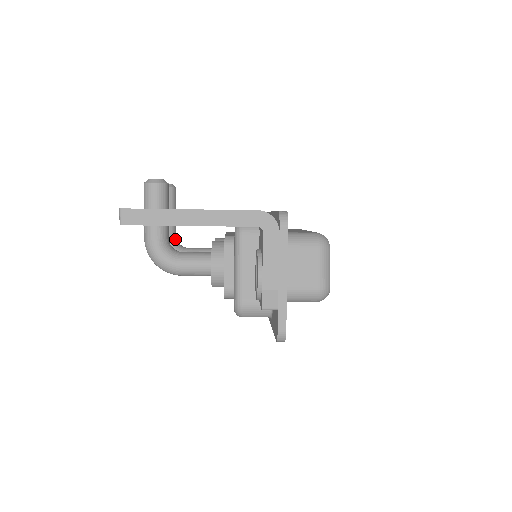
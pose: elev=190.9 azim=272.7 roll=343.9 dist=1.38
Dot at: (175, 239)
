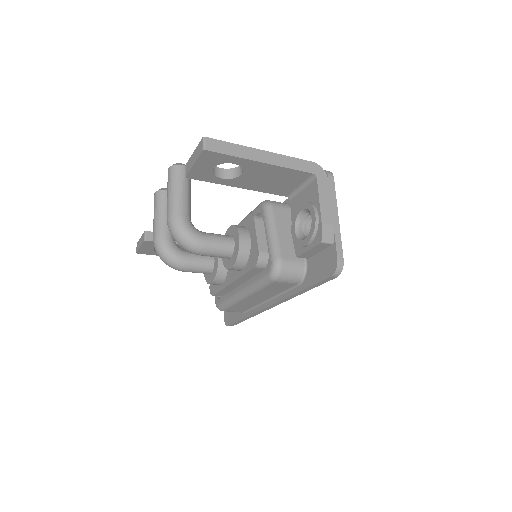
Dot at: occluded
